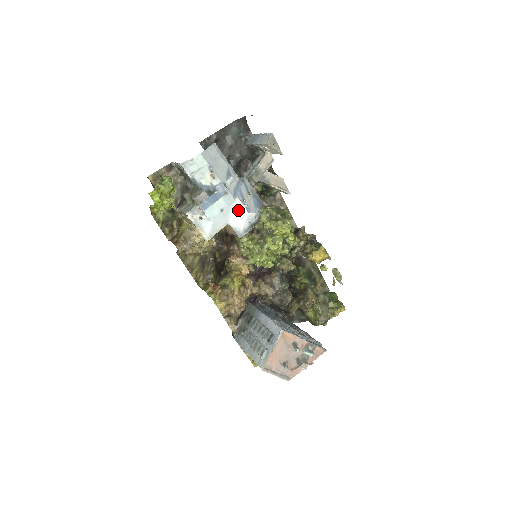
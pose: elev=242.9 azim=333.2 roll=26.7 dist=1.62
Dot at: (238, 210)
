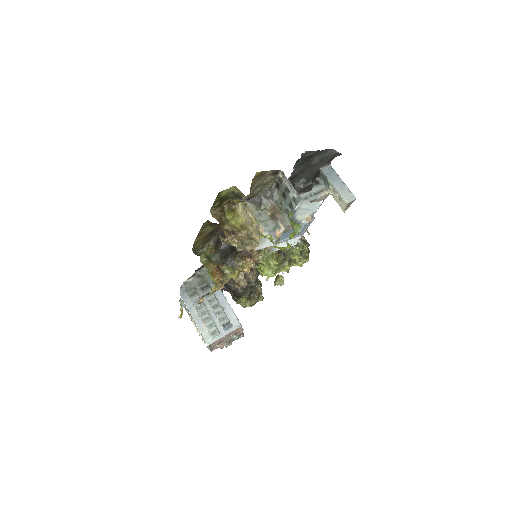
Dot at: (292, 240)
